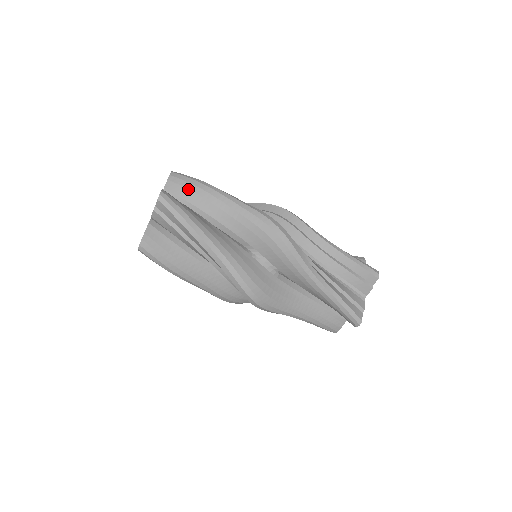
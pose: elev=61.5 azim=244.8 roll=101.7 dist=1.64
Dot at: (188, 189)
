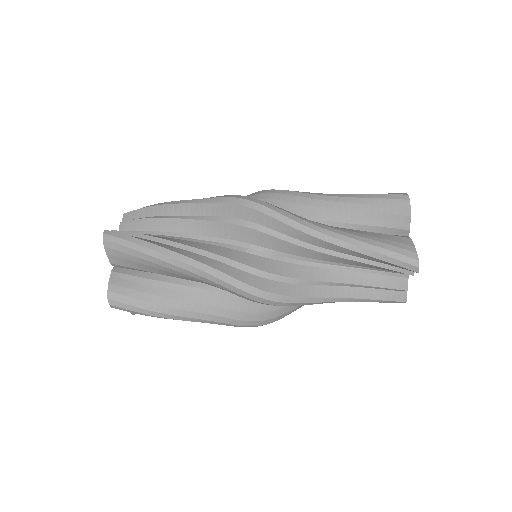
Dot at: (133, 261)
